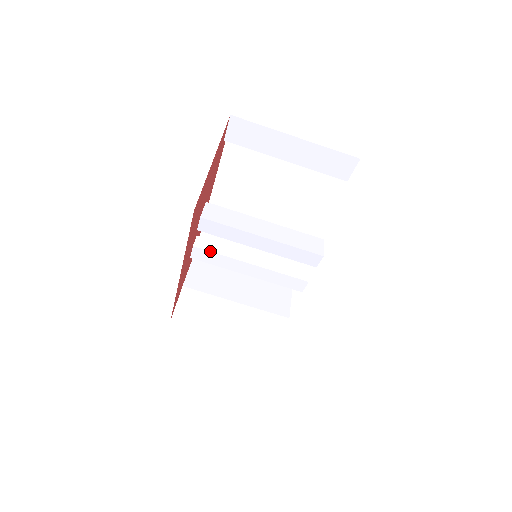
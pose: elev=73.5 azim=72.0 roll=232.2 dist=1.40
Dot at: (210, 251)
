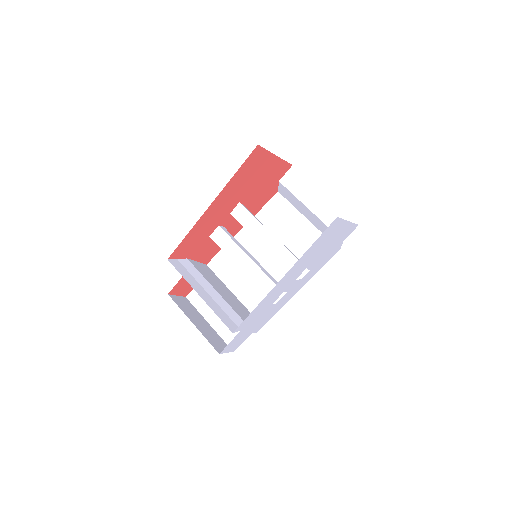
Dot at: (228, 234)
